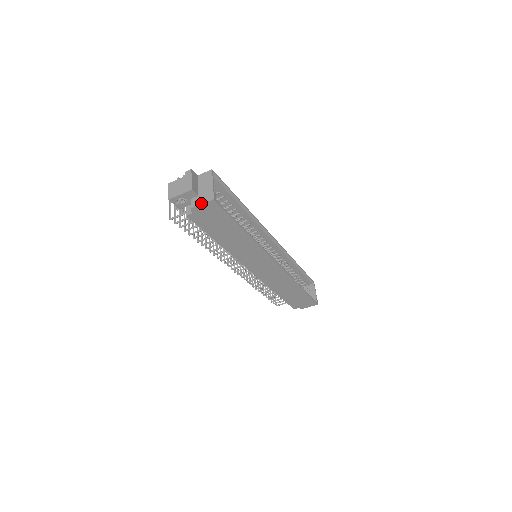
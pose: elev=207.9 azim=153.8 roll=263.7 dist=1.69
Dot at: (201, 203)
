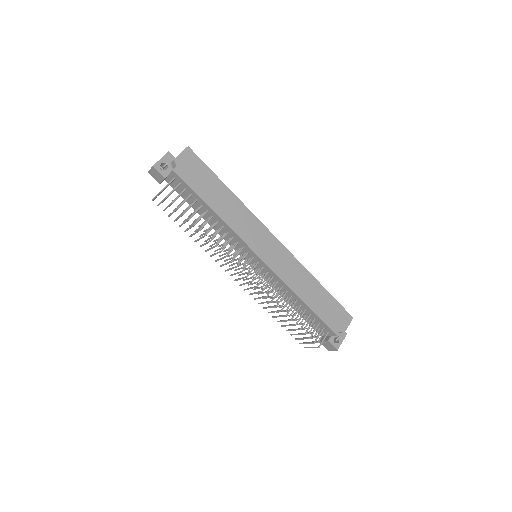
Dot at: (180, 153)
